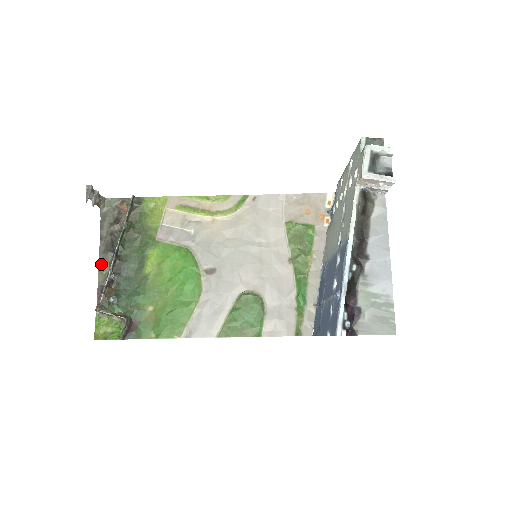
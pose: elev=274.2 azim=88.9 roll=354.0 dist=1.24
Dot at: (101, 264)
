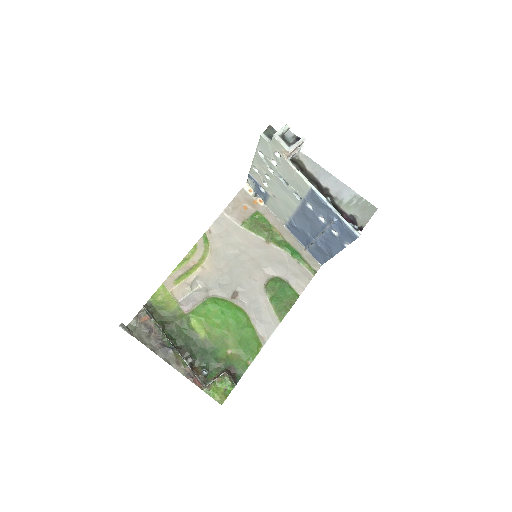
Dot at: (172, 364)
